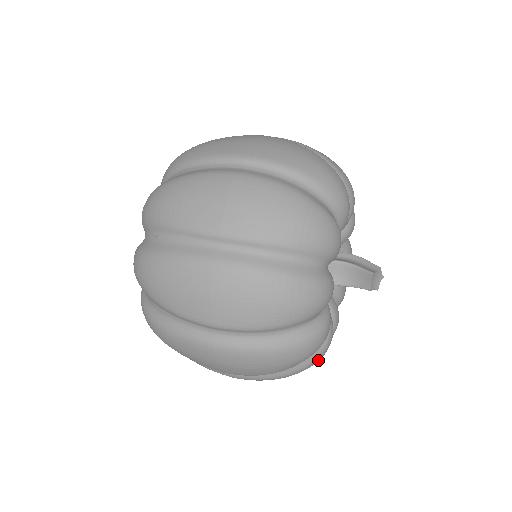
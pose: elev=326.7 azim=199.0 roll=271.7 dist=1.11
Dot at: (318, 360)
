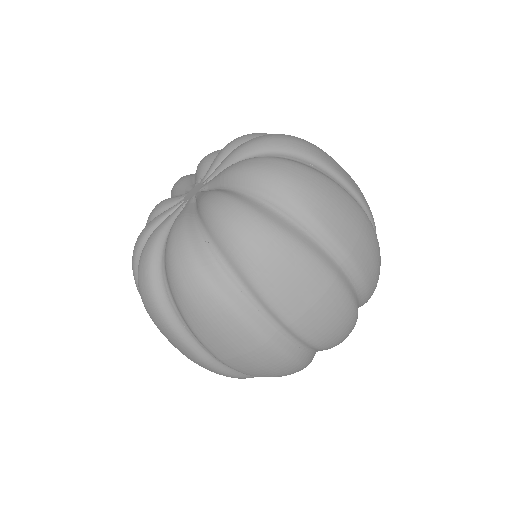
Dot at: occluded
